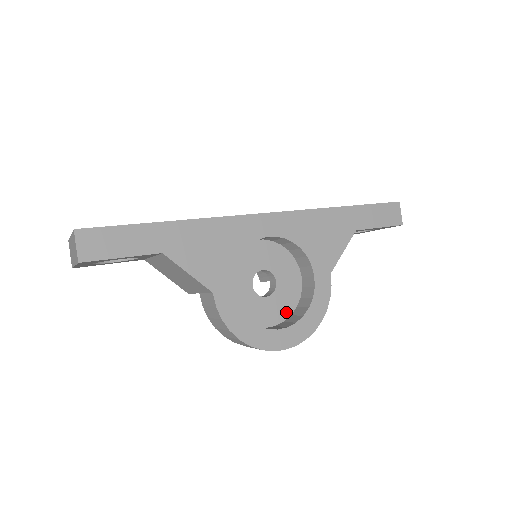
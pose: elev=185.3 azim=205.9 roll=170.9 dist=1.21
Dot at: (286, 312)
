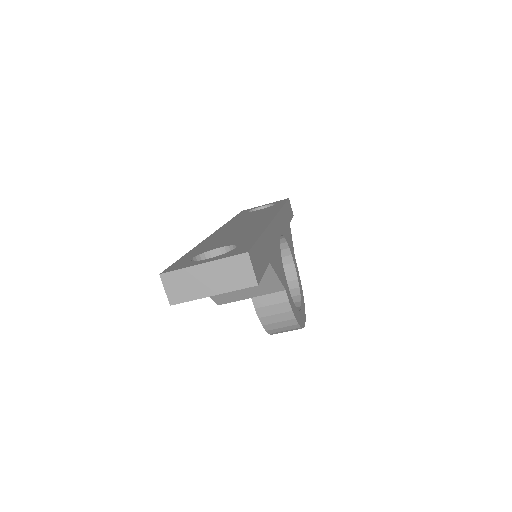
Dot at: occluded
